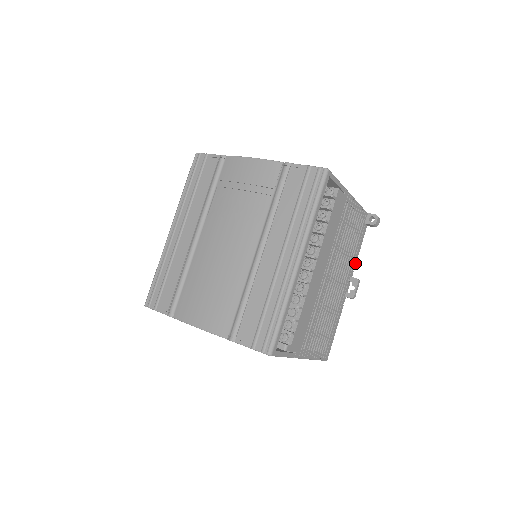
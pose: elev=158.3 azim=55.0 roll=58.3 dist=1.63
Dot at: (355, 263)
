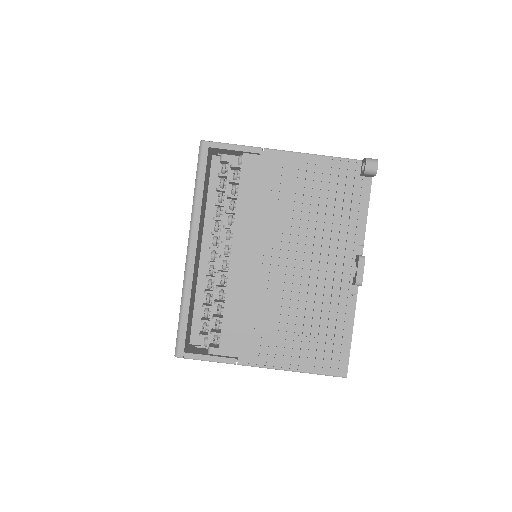
Dot at: (362, 234)
